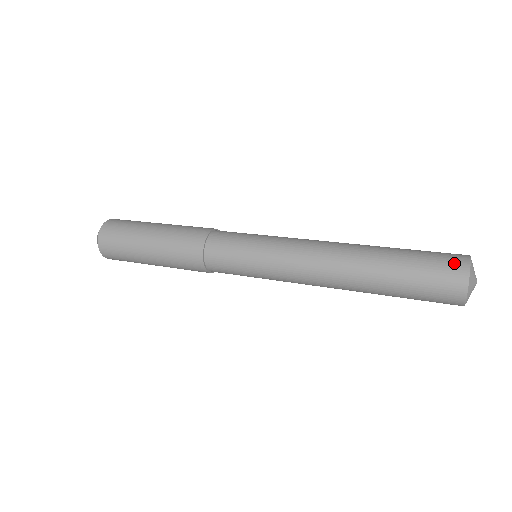
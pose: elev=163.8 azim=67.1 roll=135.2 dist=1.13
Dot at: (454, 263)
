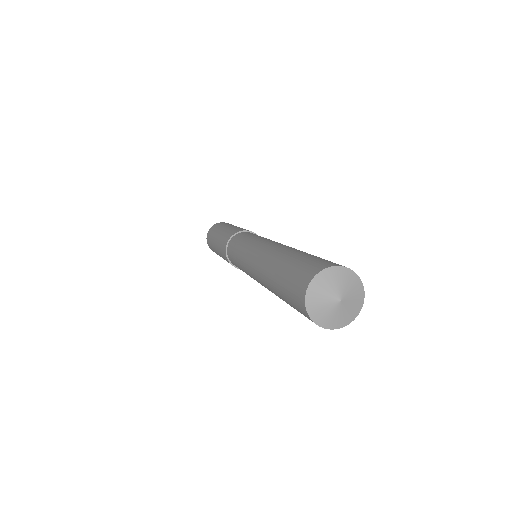
Dot at: (331, 262)
